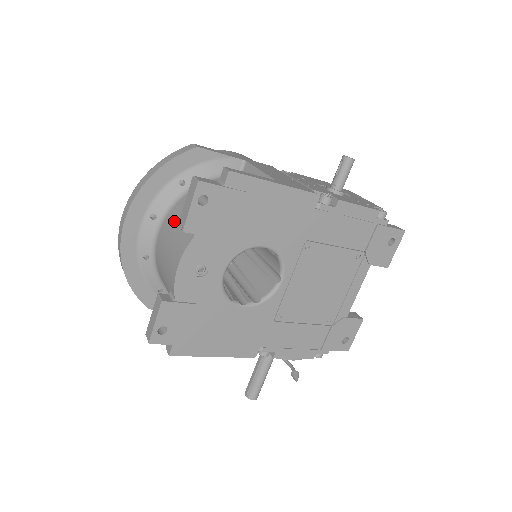
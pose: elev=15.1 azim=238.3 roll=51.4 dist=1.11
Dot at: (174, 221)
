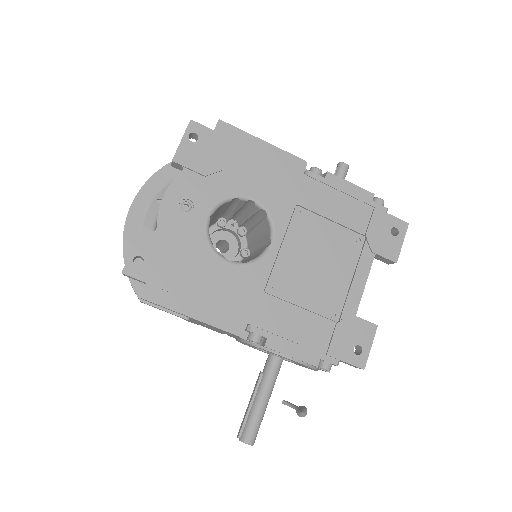
Dot at: occluded
